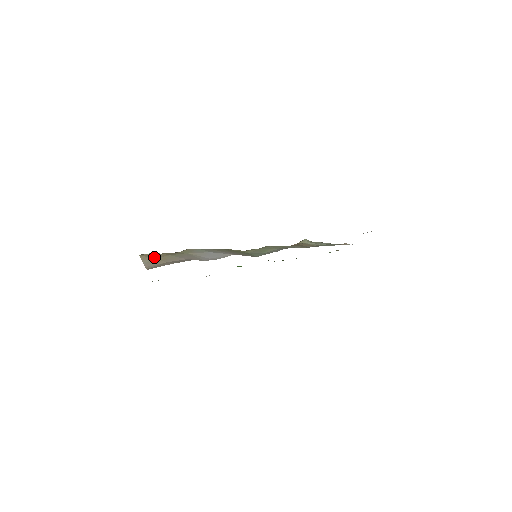
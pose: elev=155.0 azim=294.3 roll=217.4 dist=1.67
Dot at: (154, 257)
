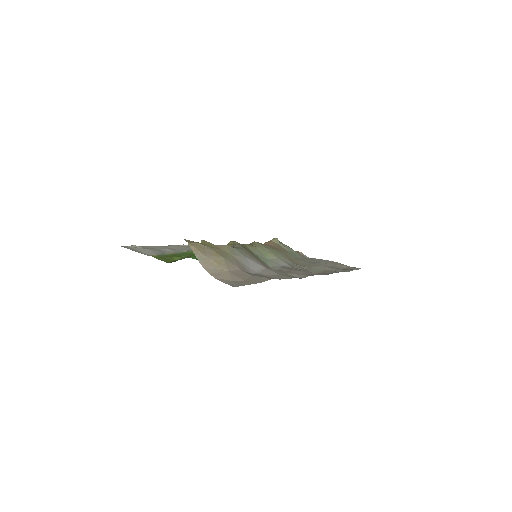
Dot at: (206, 253)
